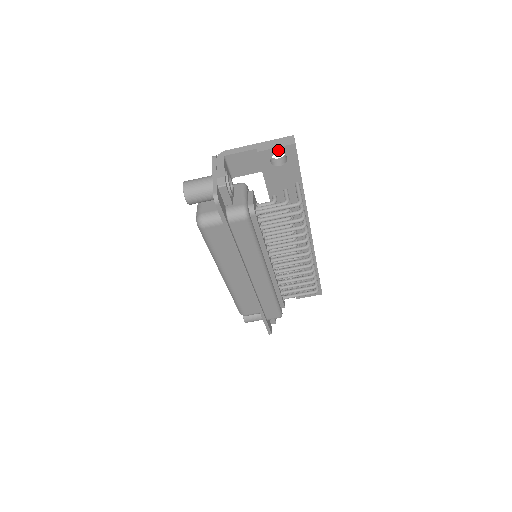
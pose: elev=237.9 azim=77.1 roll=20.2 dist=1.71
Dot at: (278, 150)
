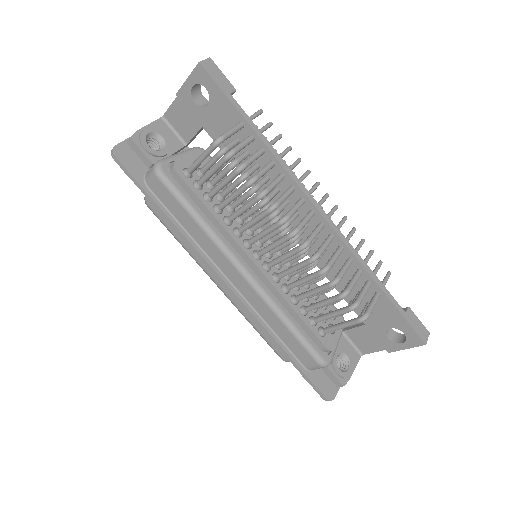
Dot at: (191, 81)
